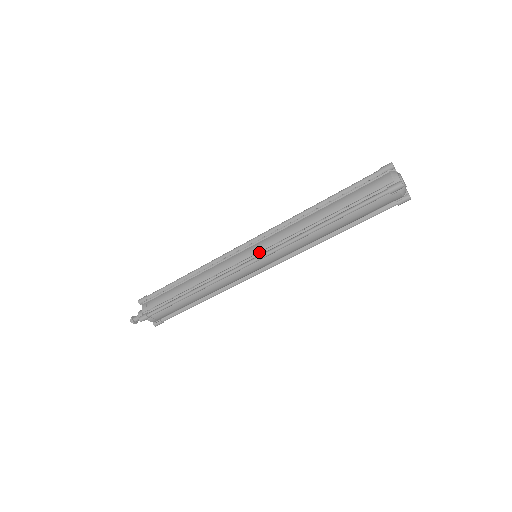
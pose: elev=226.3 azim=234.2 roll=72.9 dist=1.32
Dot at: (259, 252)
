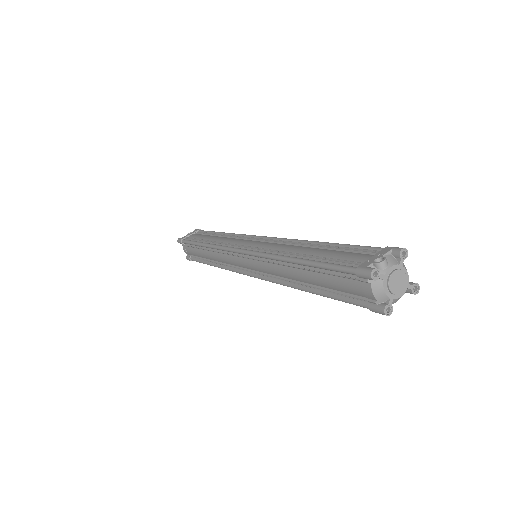
Dot at: (253, 272)
